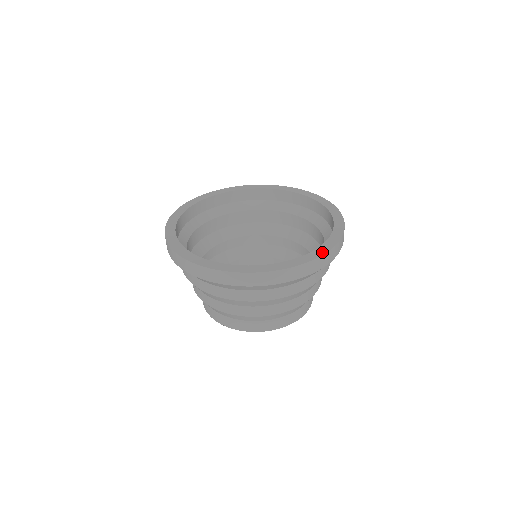
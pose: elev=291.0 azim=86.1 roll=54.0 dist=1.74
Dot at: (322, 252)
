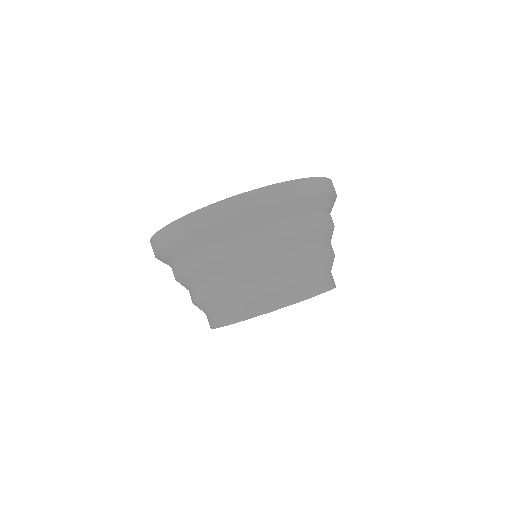
Dot at: occluded
